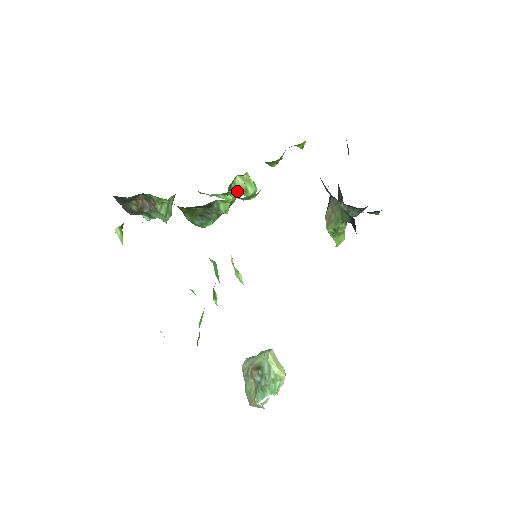
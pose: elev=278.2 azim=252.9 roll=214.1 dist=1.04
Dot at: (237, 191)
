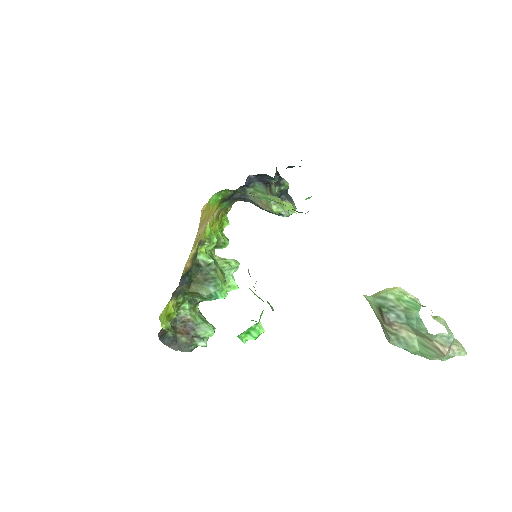
Dot at: (224, 268)
